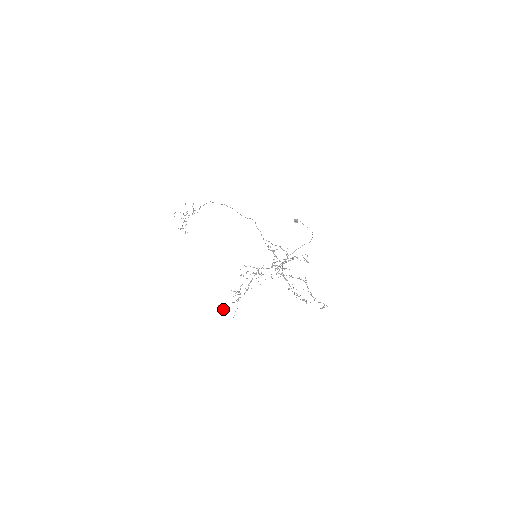
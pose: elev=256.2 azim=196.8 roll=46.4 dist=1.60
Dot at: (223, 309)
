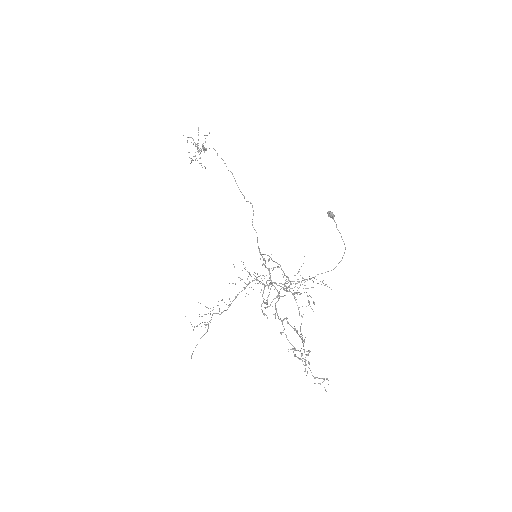
Dot at: (191, 324)
